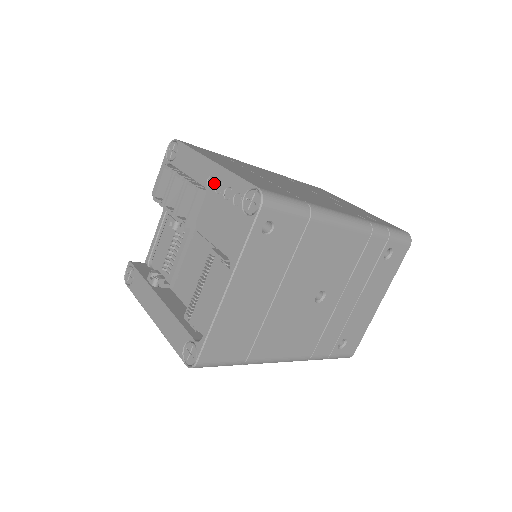
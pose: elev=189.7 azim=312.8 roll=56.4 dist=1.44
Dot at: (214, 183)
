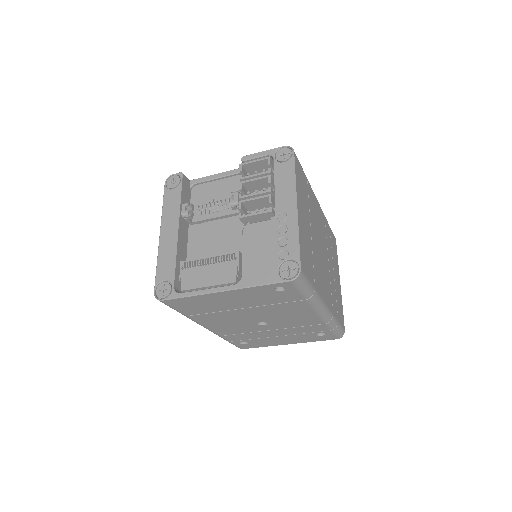
Dot at: (283, 222)
